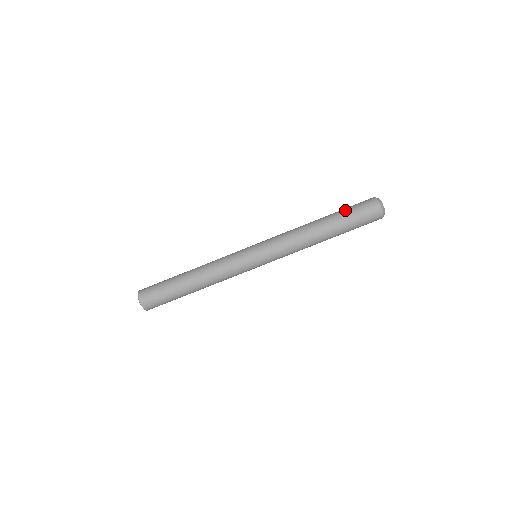
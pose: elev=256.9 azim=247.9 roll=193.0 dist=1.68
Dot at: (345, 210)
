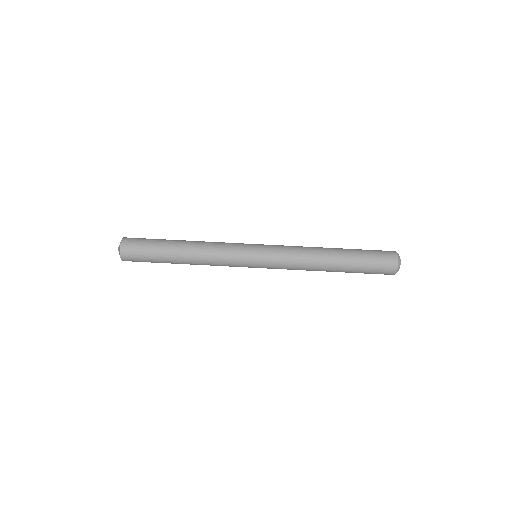
Dot at: occluded
